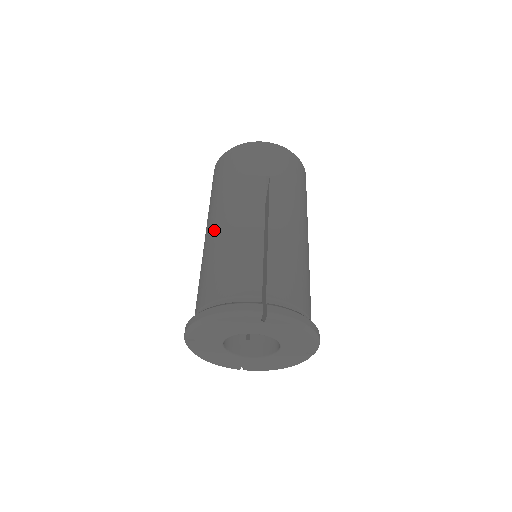
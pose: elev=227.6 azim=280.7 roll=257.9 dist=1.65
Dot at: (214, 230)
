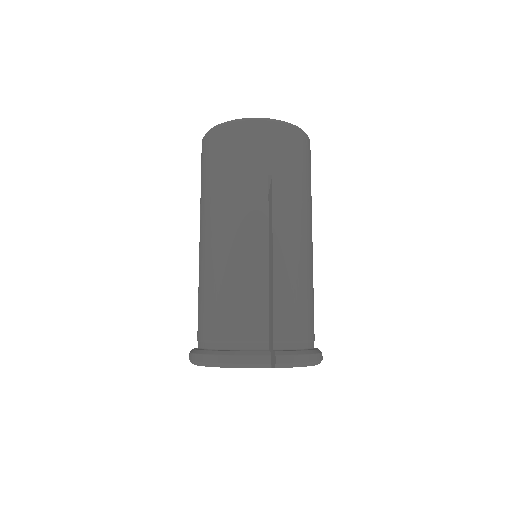
Dot at: (211, 245)
